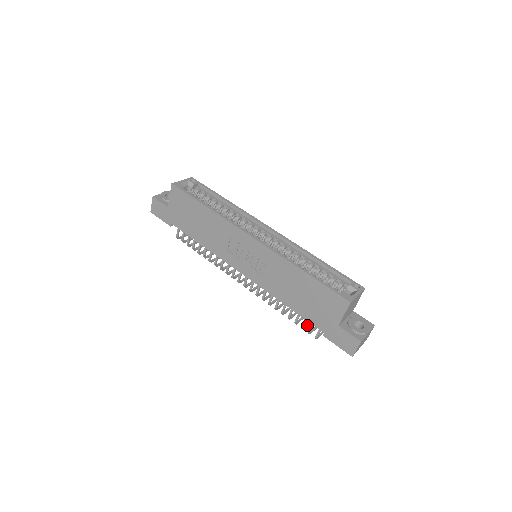
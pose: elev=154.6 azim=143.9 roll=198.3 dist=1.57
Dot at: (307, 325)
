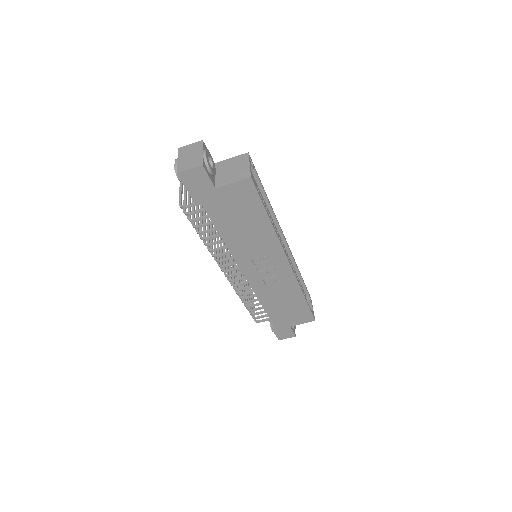
Dot at: (250, 308)
